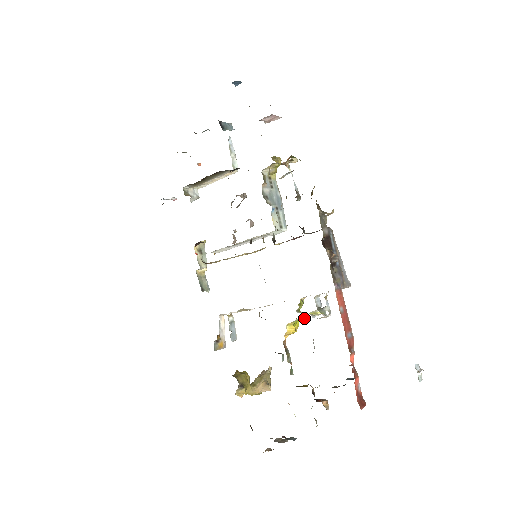
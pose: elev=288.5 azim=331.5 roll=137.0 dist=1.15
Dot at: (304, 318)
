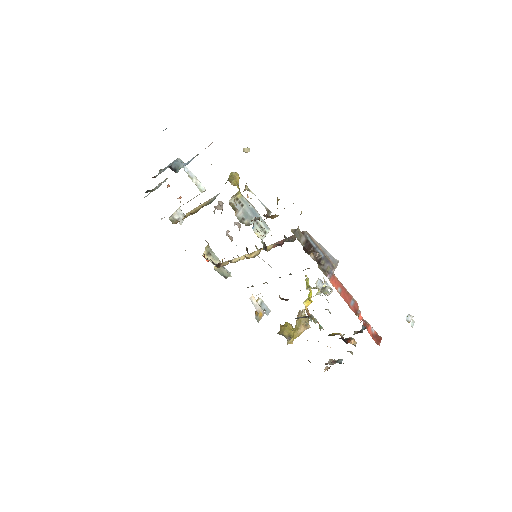
Dot at: occluded
